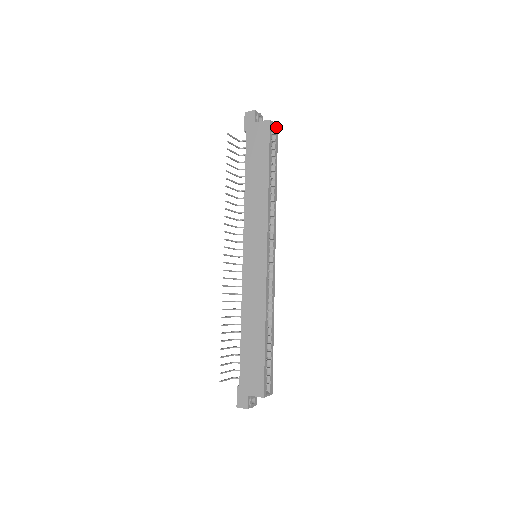
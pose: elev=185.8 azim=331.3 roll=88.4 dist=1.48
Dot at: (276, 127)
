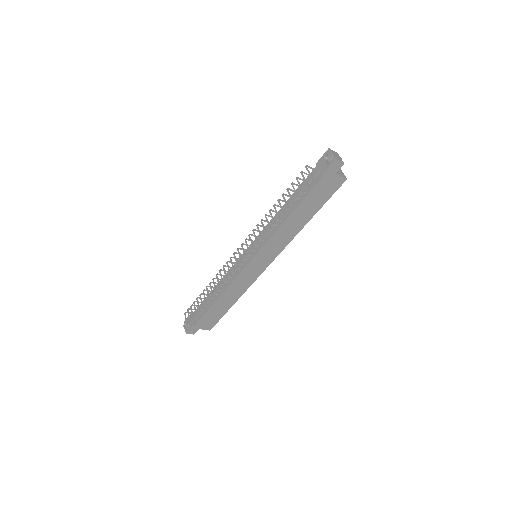
Dot at: occluded
